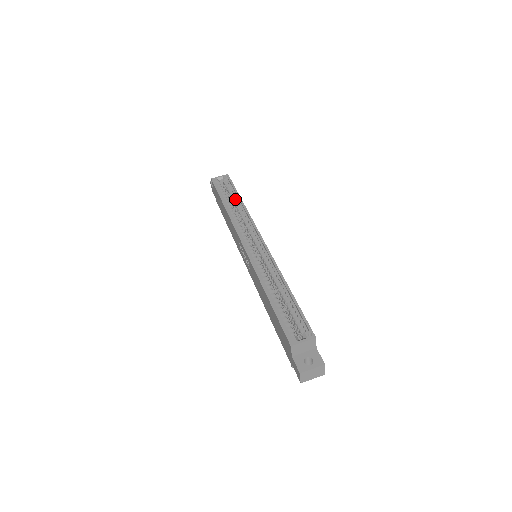
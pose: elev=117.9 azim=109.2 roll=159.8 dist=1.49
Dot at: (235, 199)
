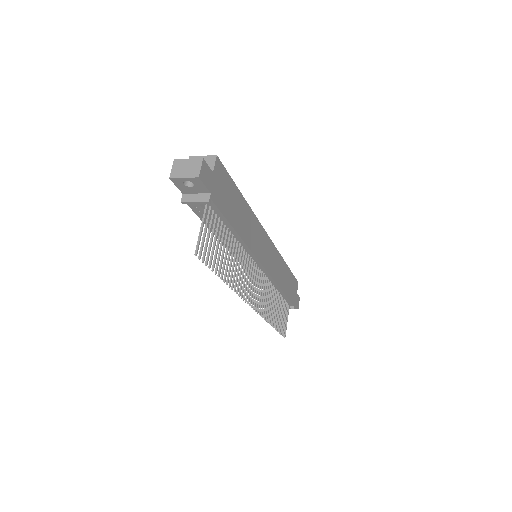
Dot at: occluded
